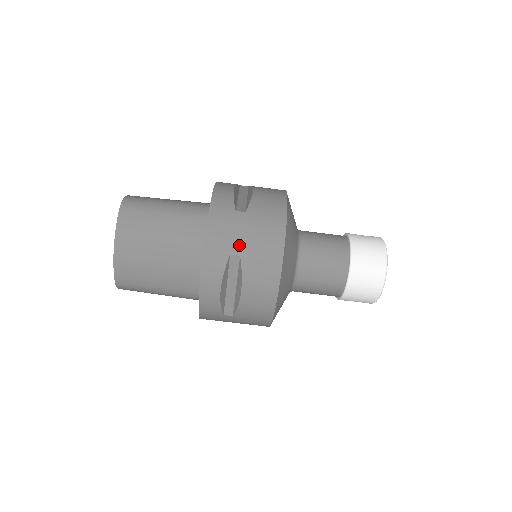
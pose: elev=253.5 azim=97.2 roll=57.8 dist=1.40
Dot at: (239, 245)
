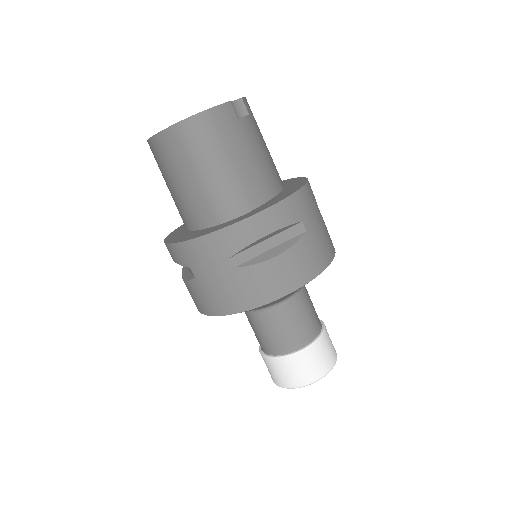
Dot at: (201, 274)
